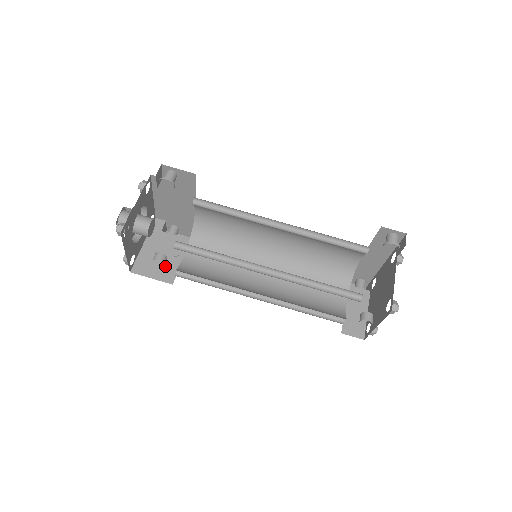
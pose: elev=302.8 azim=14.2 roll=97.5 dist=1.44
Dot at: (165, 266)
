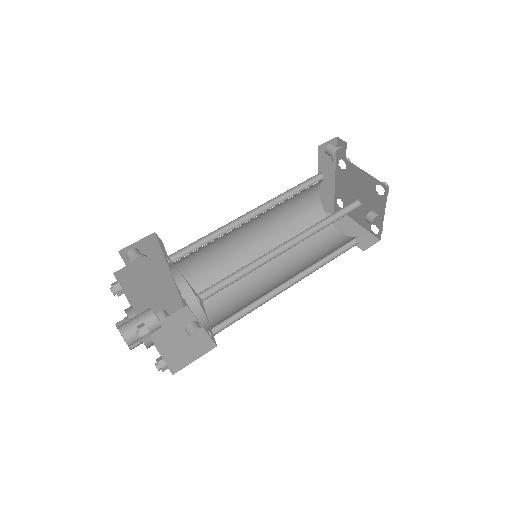
Dot at: (193, 341)
